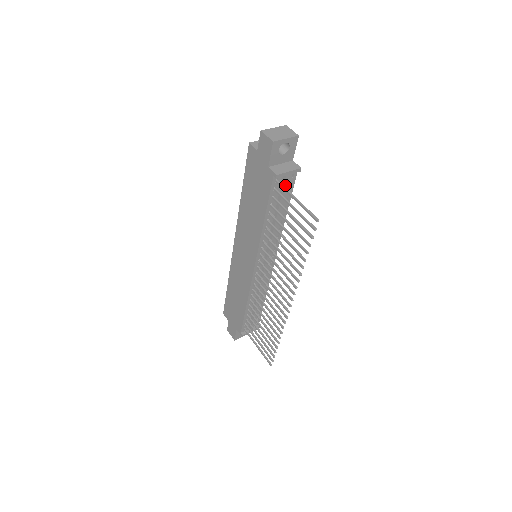
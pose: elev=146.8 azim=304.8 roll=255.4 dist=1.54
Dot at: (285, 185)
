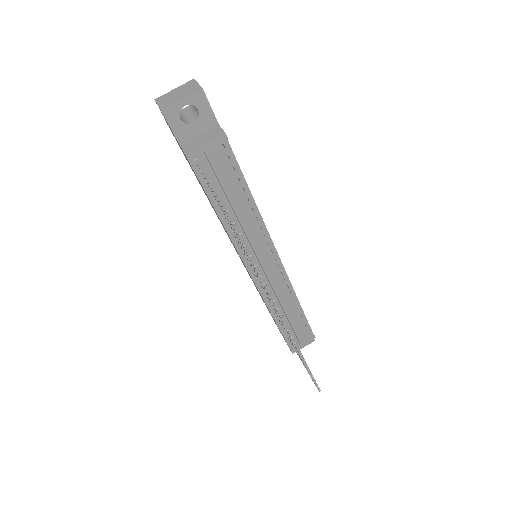
Dot at: (213, 163)
